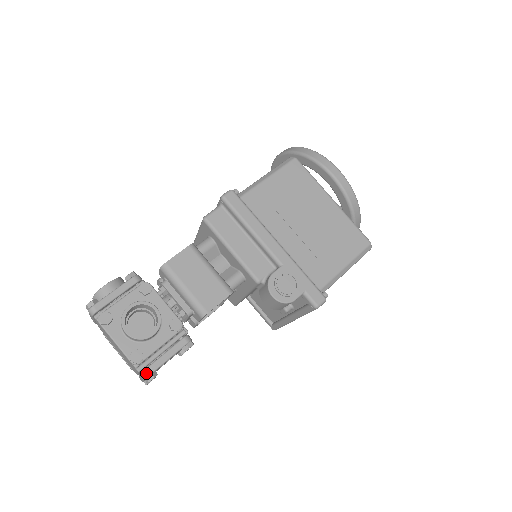
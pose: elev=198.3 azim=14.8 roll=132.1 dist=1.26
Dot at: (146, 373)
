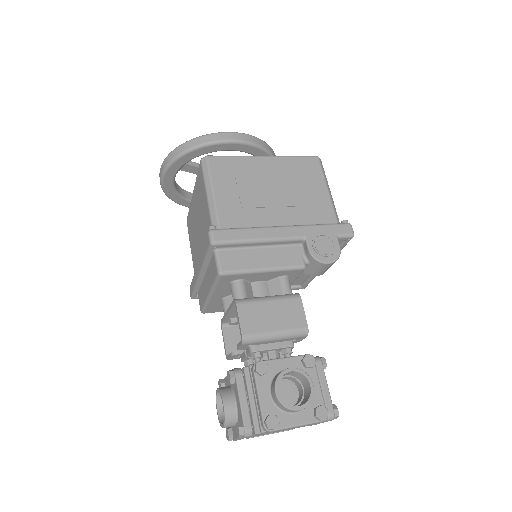
Dot at: (331, 414)
